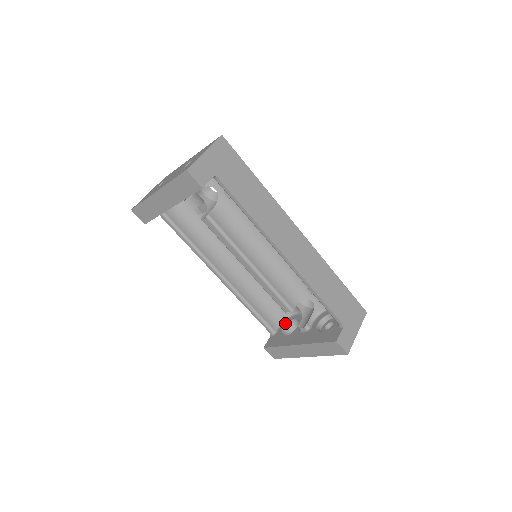
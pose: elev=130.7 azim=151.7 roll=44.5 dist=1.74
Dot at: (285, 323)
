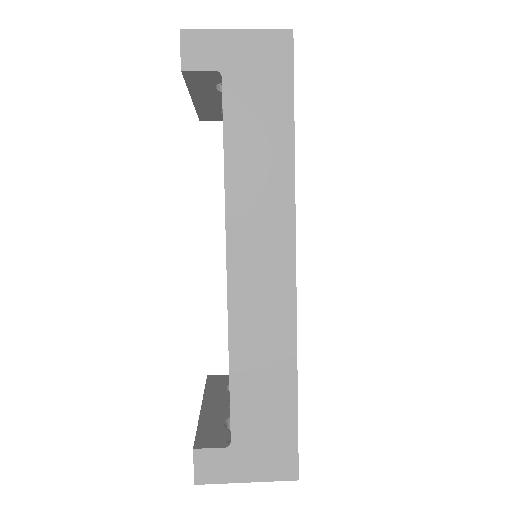
Dot at: occluded
